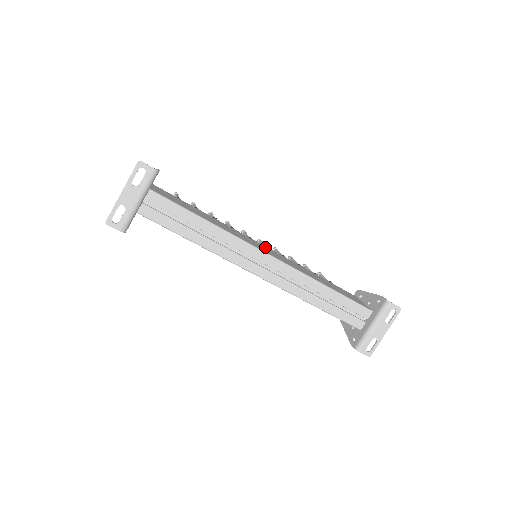
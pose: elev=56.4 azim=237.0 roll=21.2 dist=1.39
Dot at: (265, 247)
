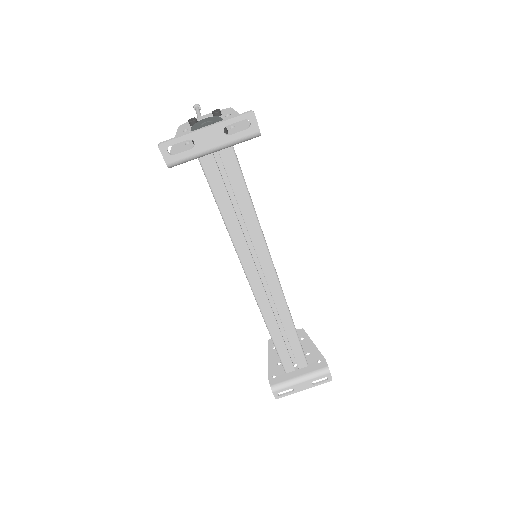
Dot at: occluded
